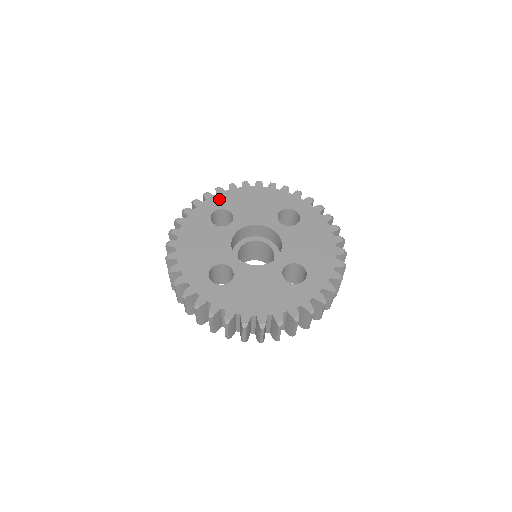
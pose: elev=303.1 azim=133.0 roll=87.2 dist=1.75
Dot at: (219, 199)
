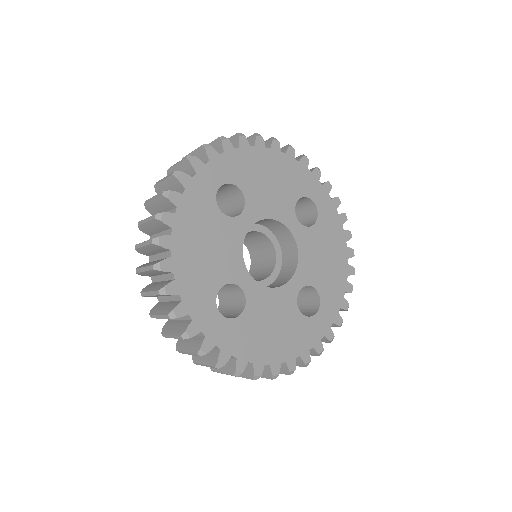
Dot at: (227, 163)
